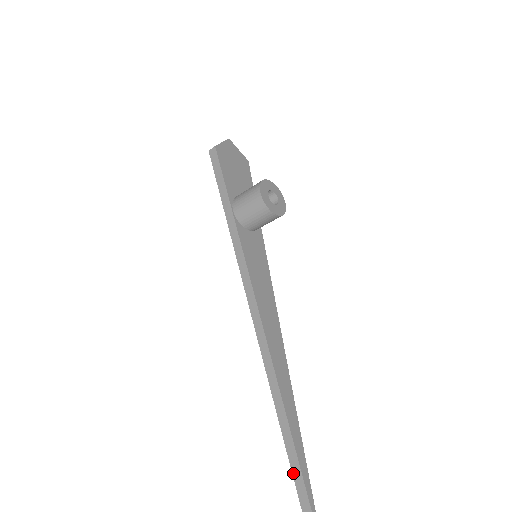
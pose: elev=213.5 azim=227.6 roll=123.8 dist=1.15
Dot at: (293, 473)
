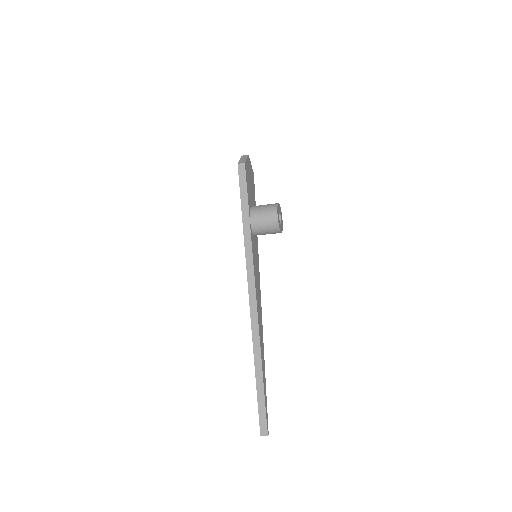
Dot at: (259, 409)
